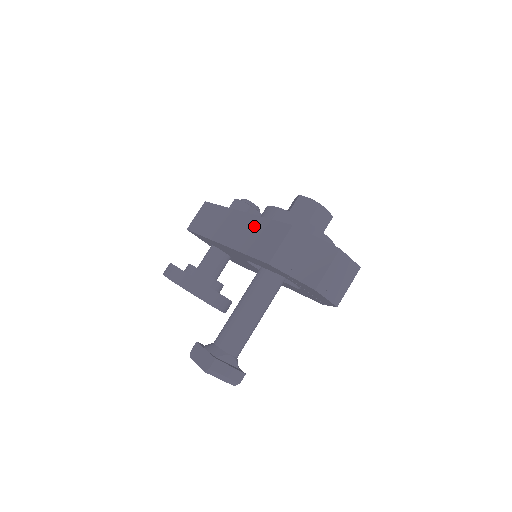
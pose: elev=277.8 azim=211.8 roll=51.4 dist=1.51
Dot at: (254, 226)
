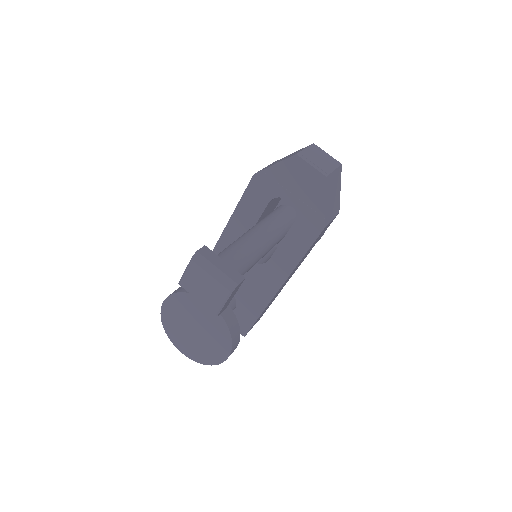
Dot at: occluded
